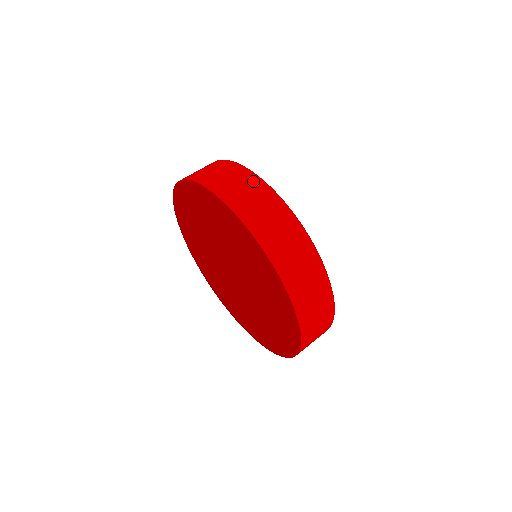
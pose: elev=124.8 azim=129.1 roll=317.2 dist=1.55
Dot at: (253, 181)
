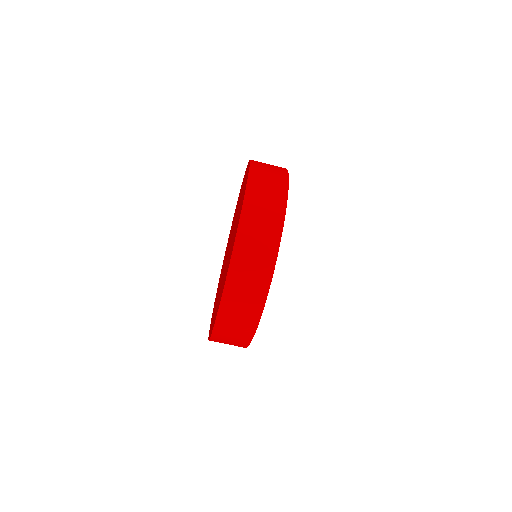
Dot at: (259, 297)
